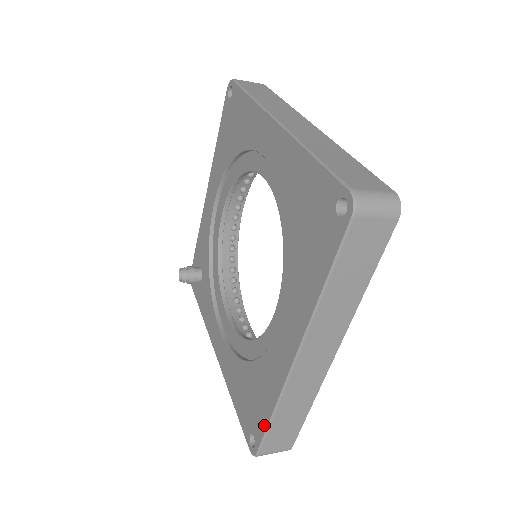
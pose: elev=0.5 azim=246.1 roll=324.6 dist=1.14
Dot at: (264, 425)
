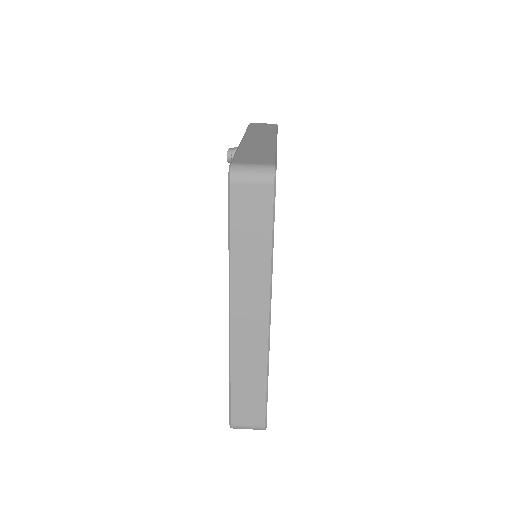
Dot at: occluded
